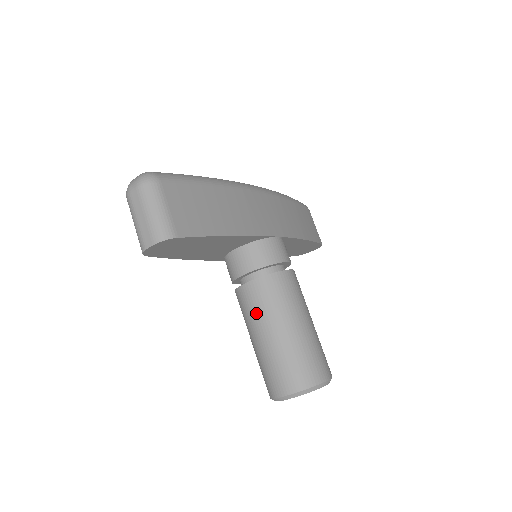
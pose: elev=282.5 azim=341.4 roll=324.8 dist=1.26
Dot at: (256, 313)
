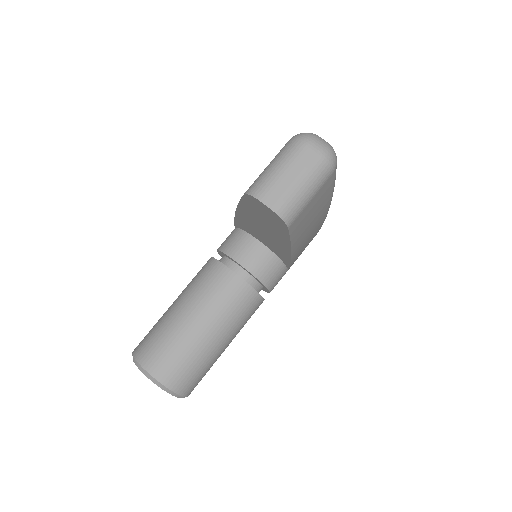
Dot at: (213, 301)
